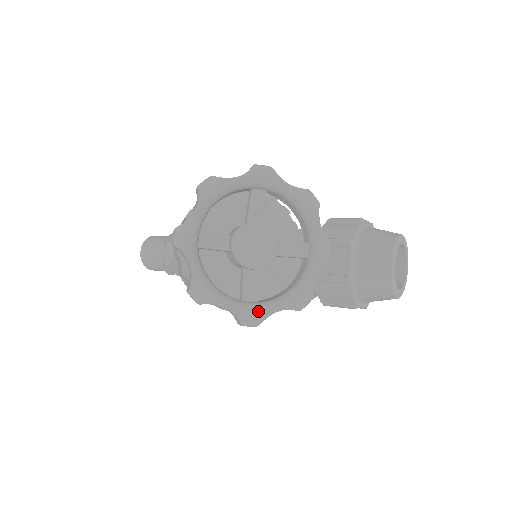
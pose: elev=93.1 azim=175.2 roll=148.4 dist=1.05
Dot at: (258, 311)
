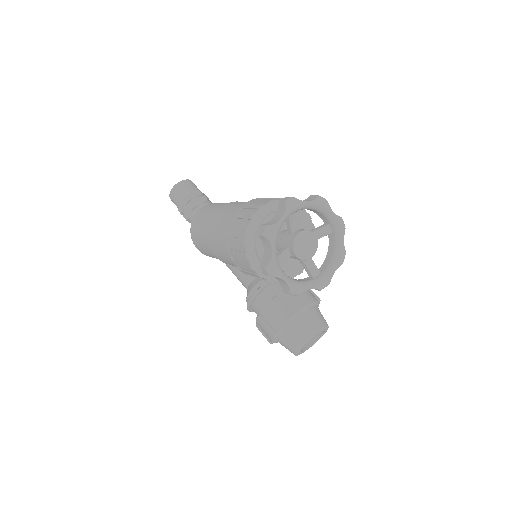
Dot at: (280, 270)
